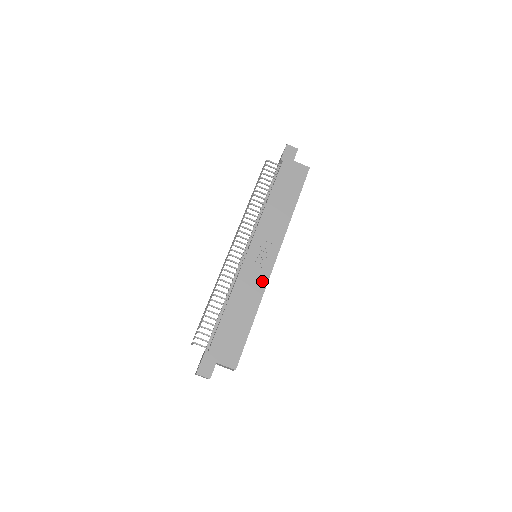
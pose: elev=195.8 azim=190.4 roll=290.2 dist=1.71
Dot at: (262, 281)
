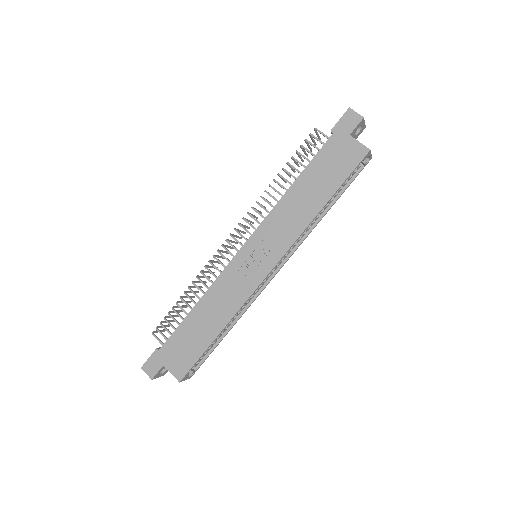
Dot at: (244, 292)
